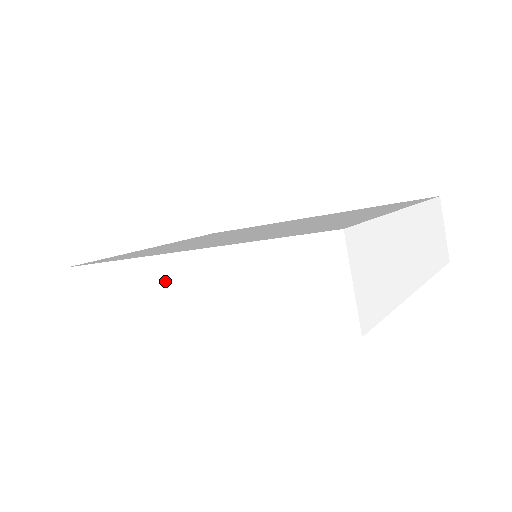
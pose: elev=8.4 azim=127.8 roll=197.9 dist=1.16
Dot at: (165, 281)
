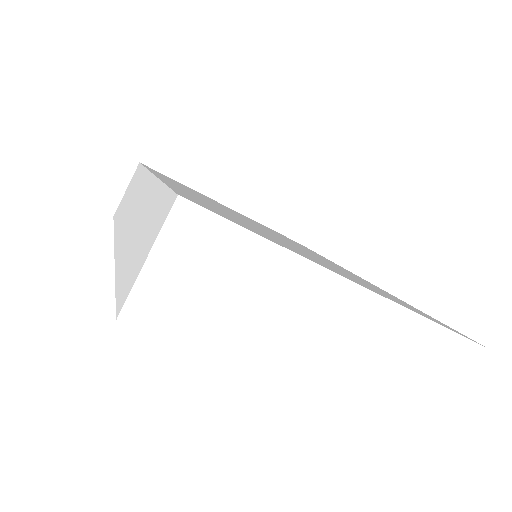
Dot at: occluded
